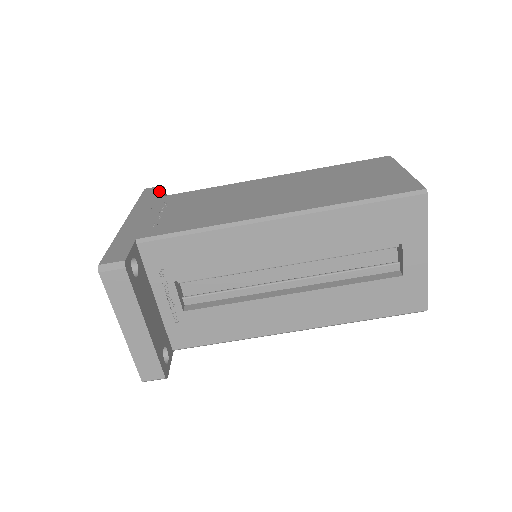
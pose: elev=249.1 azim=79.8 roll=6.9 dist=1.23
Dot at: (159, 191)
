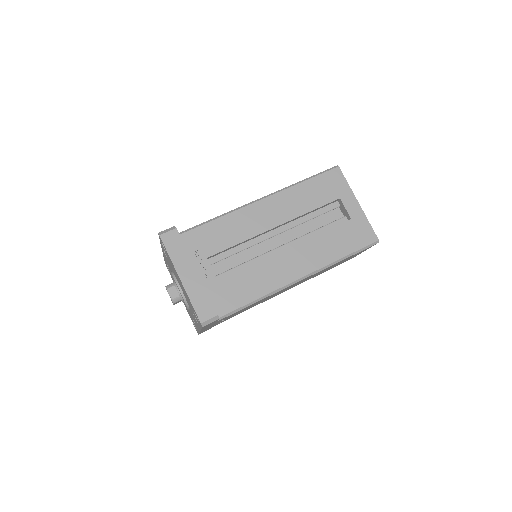
Dot at: occluded
